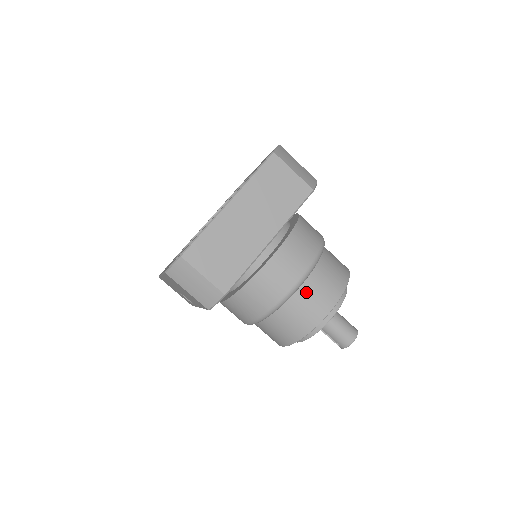
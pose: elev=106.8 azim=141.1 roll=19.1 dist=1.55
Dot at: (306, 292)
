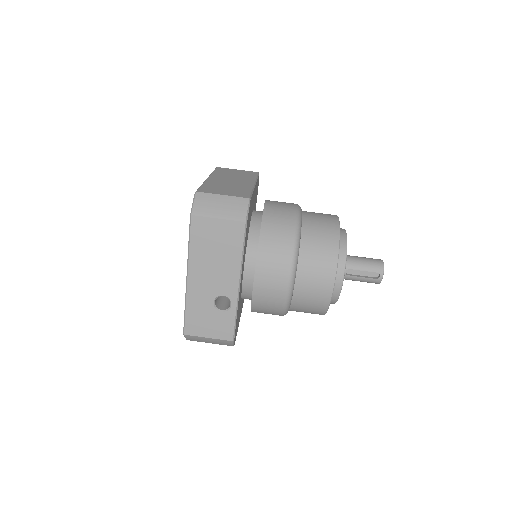
Dot at: (309, 216)
